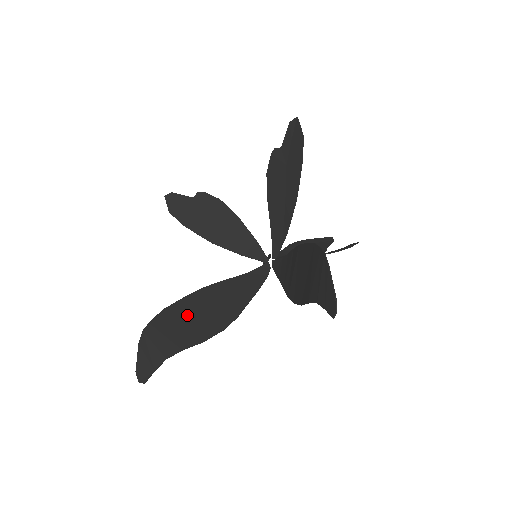
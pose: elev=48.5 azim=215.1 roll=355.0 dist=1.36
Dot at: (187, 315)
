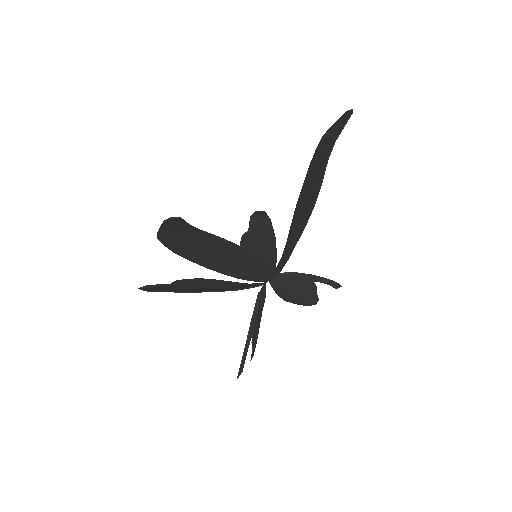
Dot at: (203, 253)
